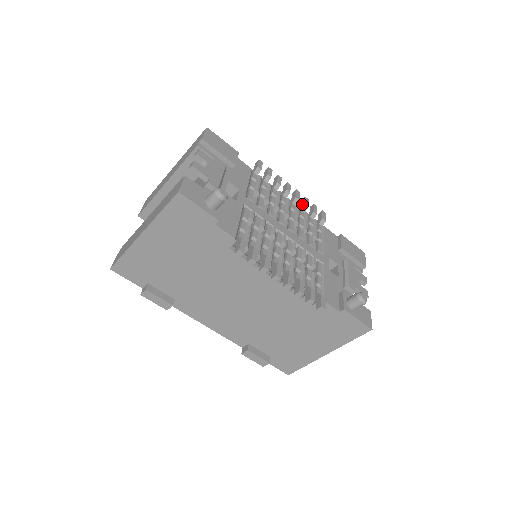
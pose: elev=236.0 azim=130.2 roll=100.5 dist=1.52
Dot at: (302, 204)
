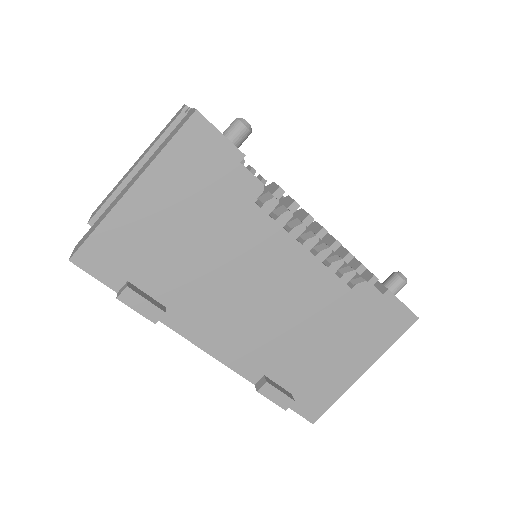
Dot at: occluded
